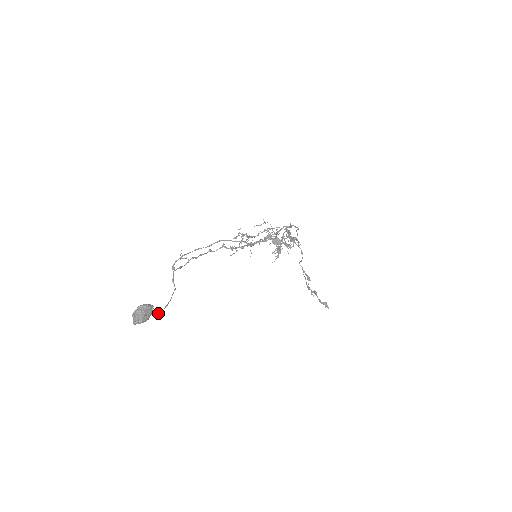
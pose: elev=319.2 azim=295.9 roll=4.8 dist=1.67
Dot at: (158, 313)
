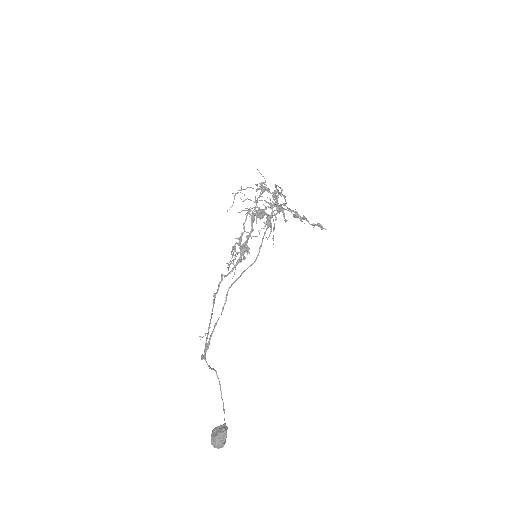
Dot at: occluded
